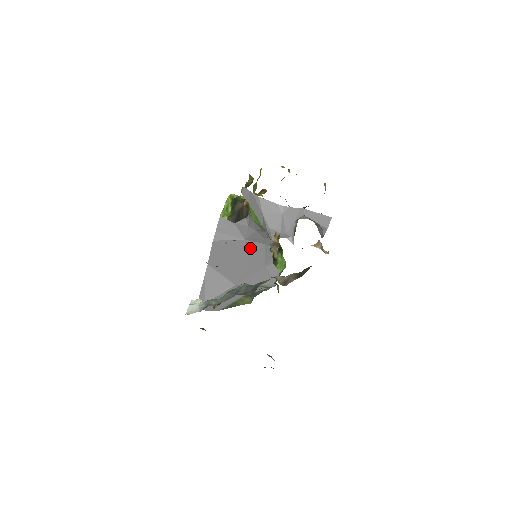
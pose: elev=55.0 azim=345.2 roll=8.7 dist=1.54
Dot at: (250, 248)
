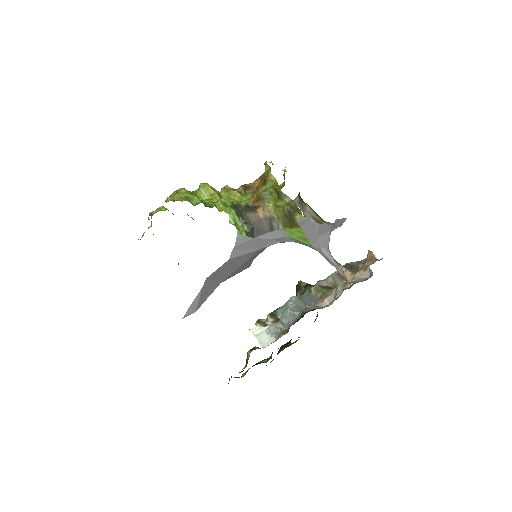
Dot at: (257, 253)
